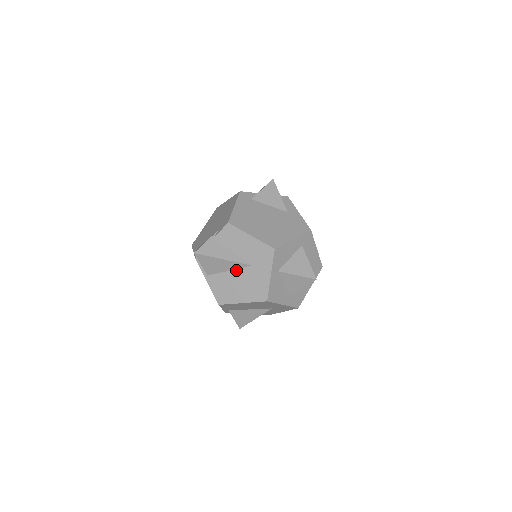
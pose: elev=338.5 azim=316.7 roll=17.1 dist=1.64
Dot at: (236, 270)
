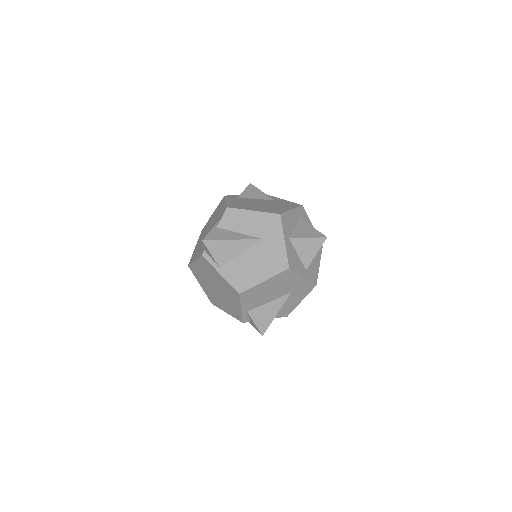
Dot at: (248, 250)
